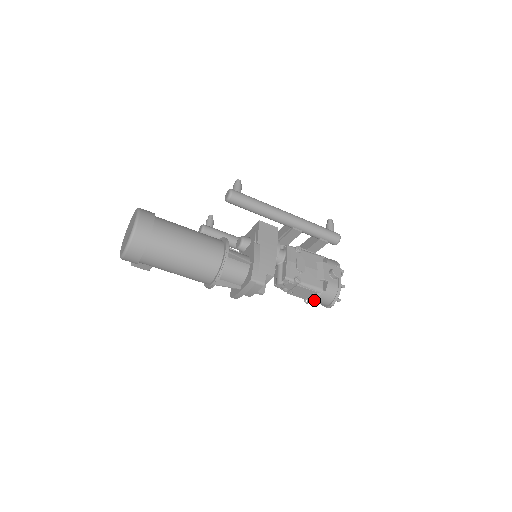
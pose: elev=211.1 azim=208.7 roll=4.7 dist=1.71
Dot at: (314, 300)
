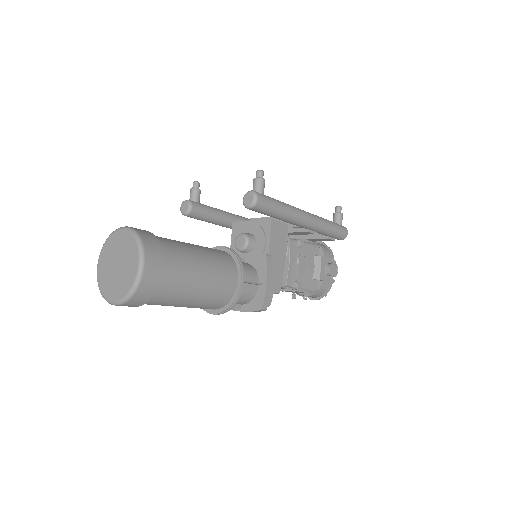
Dot at: (302, 296)
